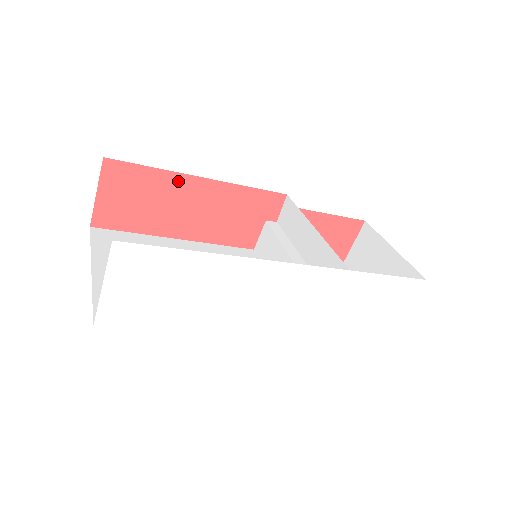
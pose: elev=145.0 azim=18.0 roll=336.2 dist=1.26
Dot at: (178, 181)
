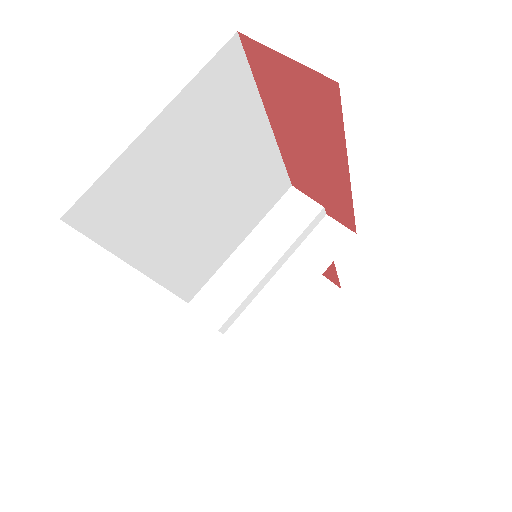
Dot at: (337, 154)
